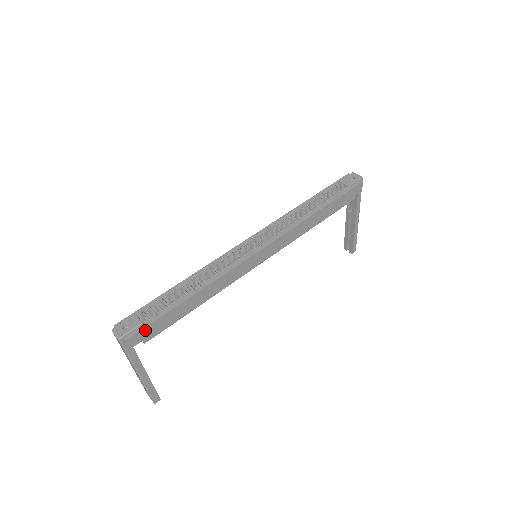
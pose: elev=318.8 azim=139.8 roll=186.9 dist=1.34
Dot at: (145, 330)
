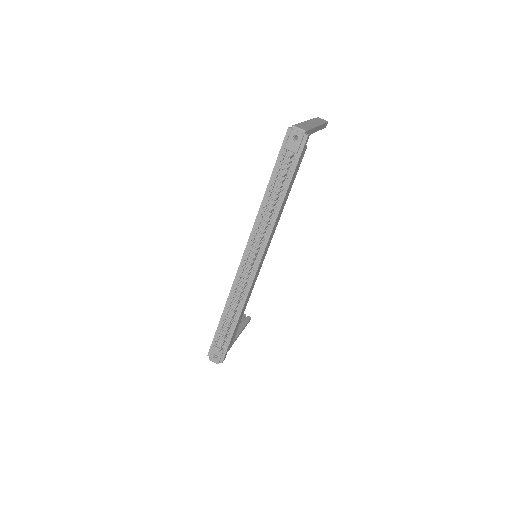
Dot at: (227, 351)
